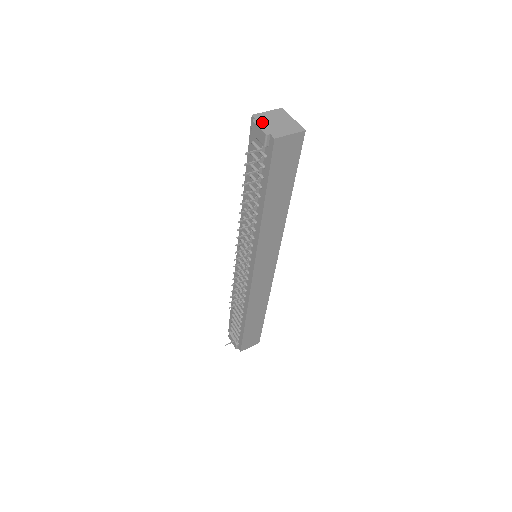
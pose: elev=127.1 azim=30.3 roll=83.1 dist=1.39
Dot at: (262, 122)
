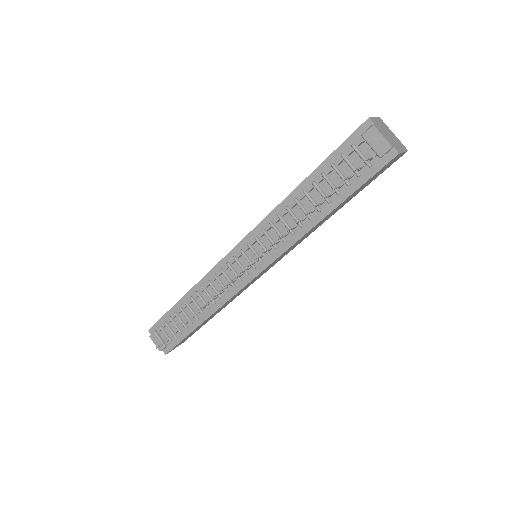
Dot at: (381, 130)
